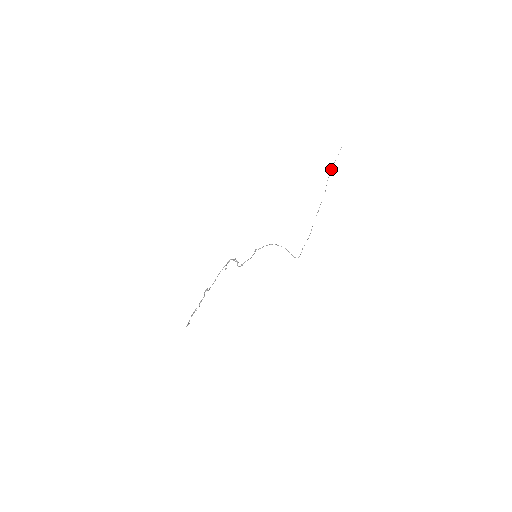
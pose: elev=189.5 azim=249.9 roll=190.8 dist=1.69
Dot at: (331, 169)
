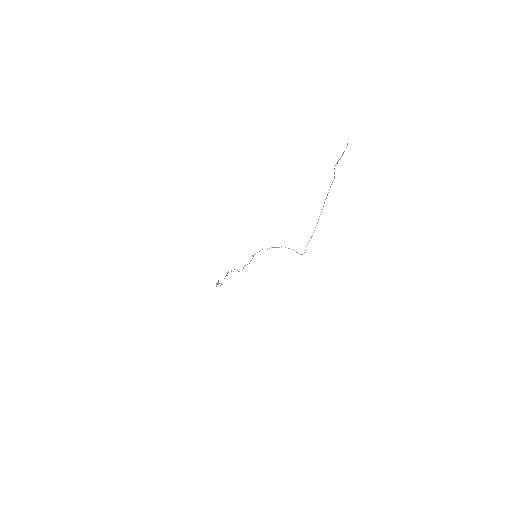
Dot at: (336, 163)
